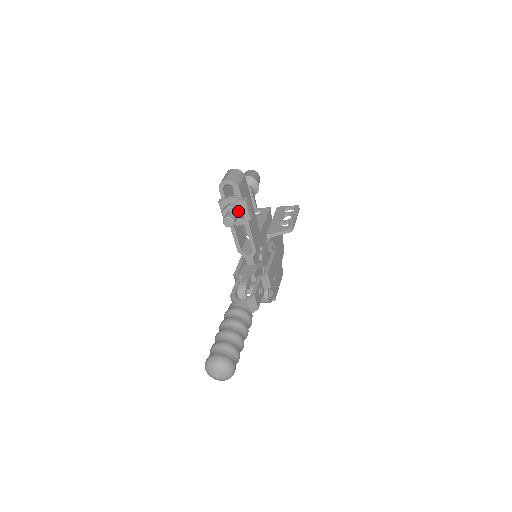
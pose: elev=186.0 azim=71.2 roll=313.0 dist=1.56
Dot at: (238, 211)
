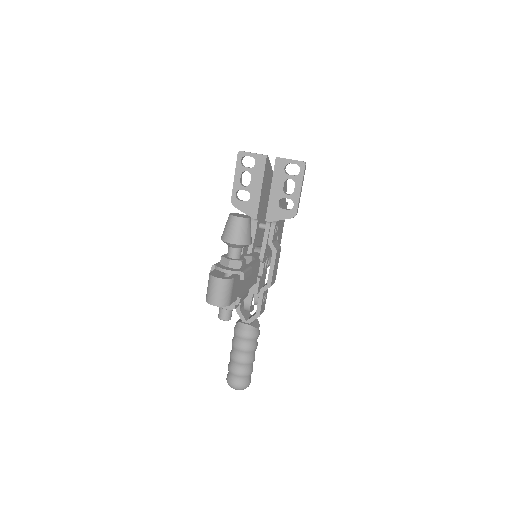
Dot at: occluded
